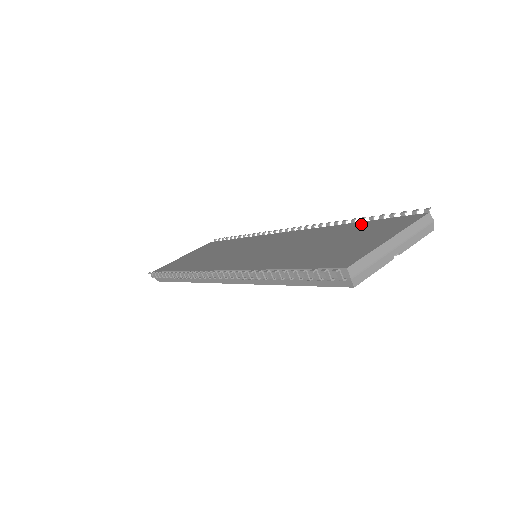
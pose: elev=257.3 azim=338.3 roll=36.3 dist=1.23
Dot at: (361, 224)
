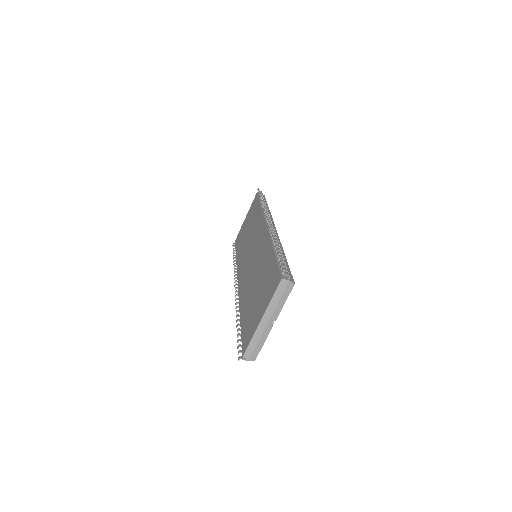
Dot at: (272, 261)
